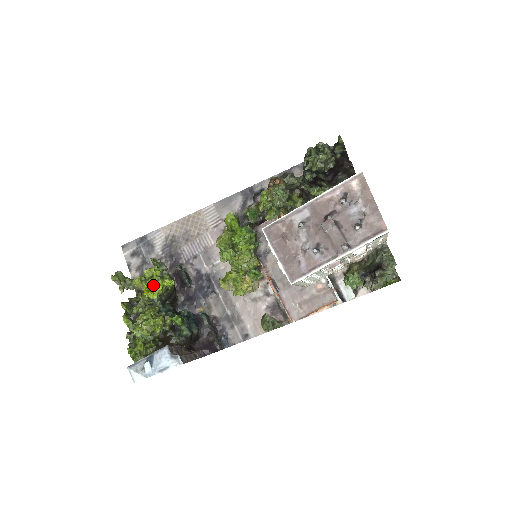
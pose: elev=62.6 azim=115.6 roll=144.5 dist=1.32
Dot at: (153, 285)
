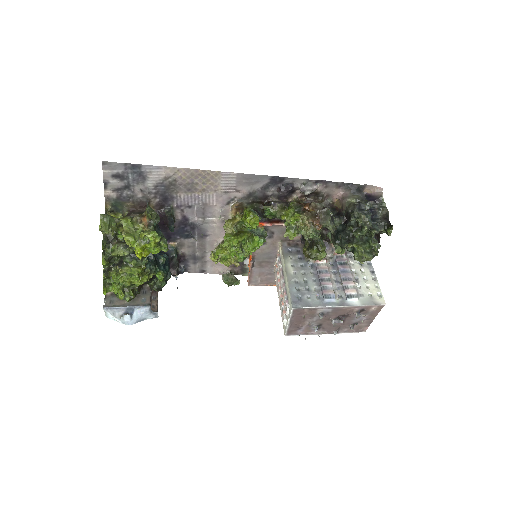
Dot at: (147, 249)
